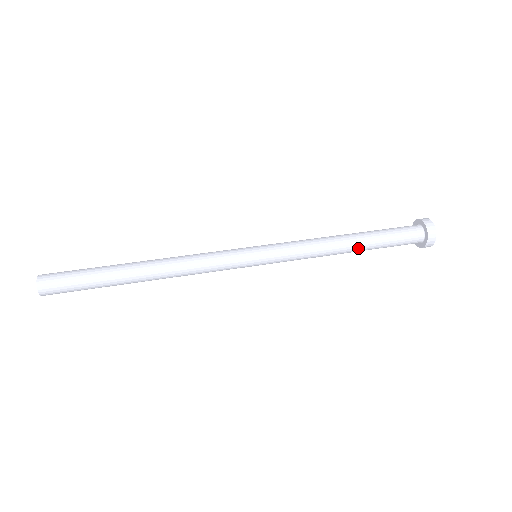
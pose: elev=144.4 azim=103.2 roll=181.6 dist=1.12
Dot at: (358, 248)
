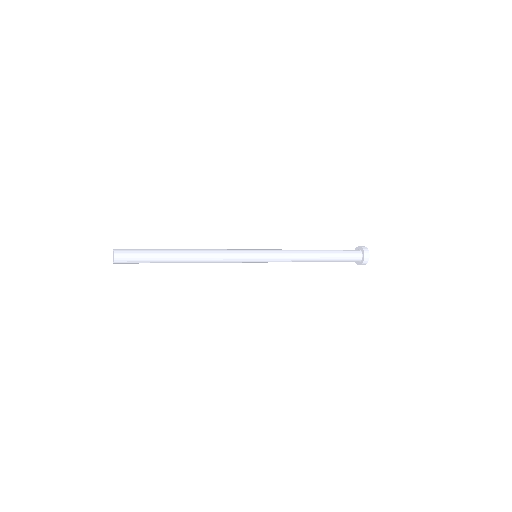
Dot at: (320, 261)
